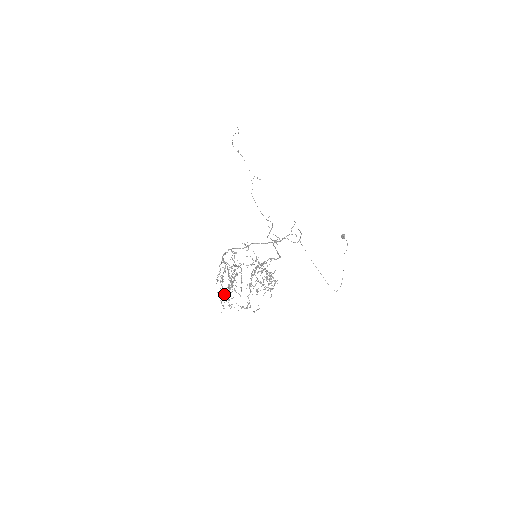
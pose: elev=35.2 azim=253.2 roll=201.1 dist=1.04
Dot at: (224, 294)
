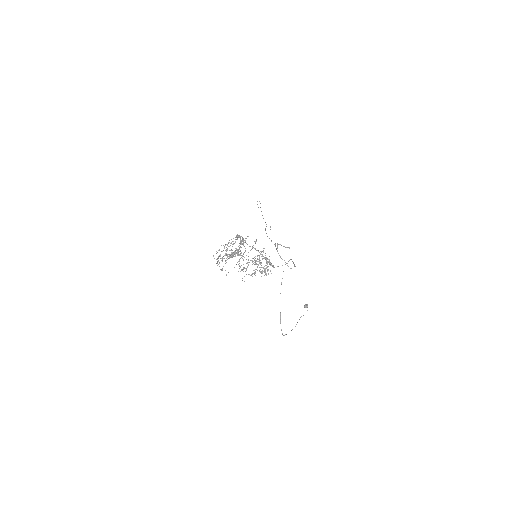
Dot at: (227, 254)
